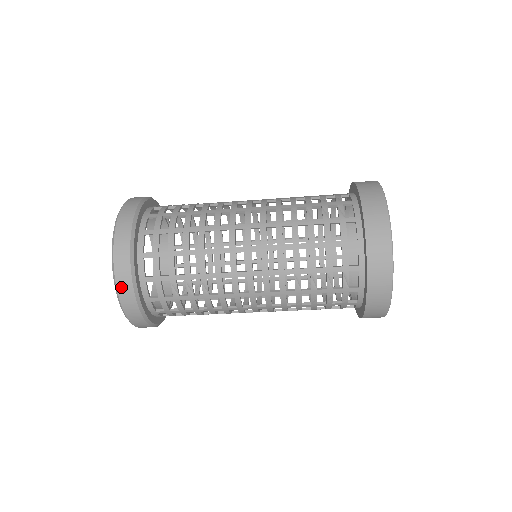
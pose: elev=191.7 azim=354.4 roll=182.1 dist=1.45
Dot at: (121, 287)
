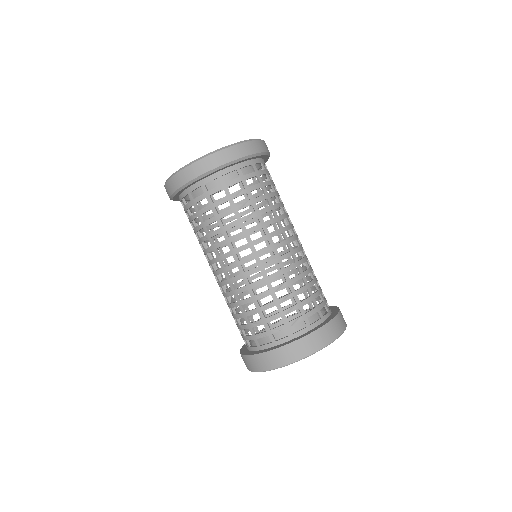
Dot at: (232, 150)
